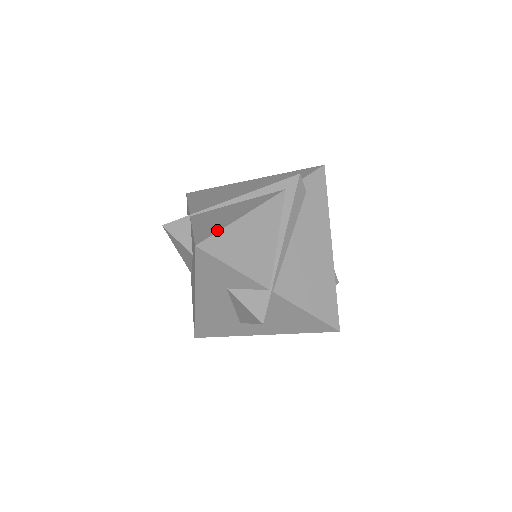
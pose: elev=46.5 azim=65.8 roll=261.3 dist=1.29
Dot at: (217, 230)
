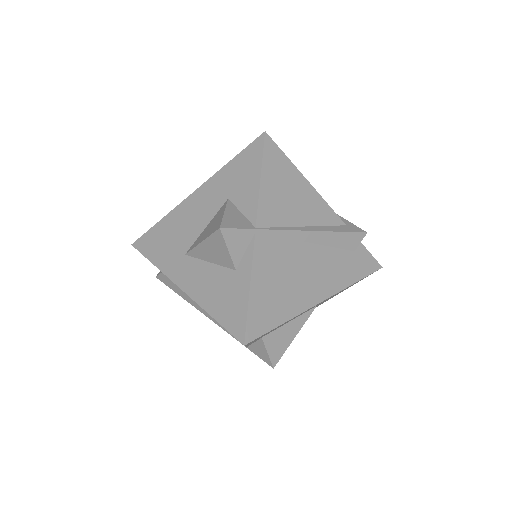
Dot at: (285, 155)
